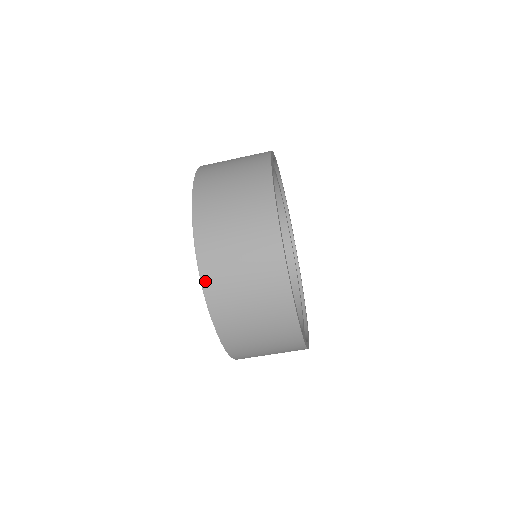
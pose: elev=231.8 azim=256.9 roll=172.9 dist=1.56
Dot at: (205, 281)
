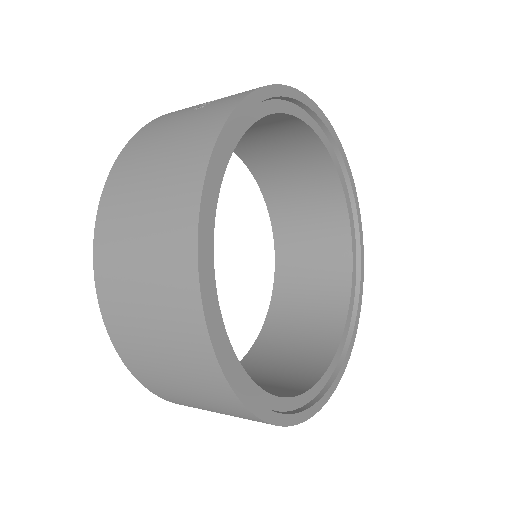
Dot at: occluded
